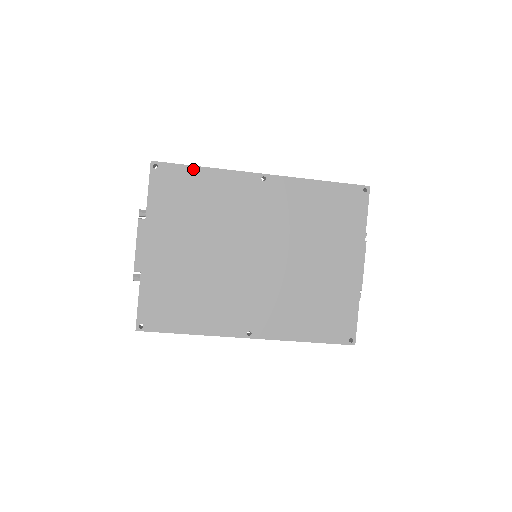
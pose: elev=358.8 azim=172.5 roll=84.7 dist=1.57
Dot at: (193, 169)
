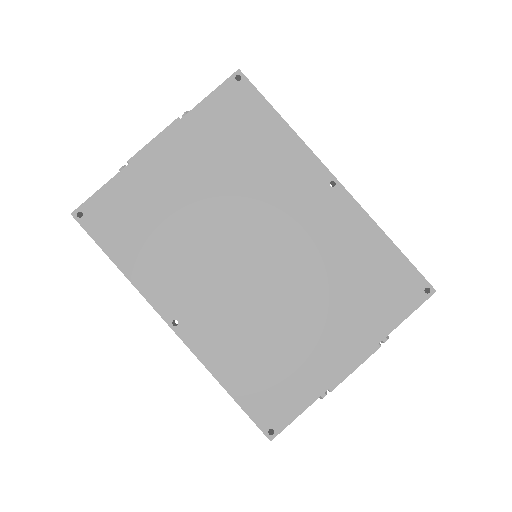
Dot at: (272, 112)
